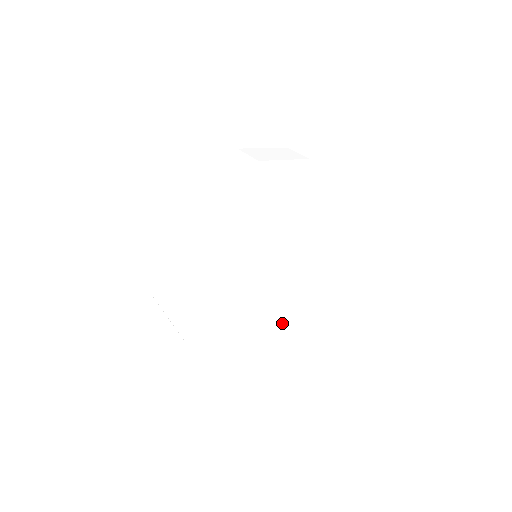
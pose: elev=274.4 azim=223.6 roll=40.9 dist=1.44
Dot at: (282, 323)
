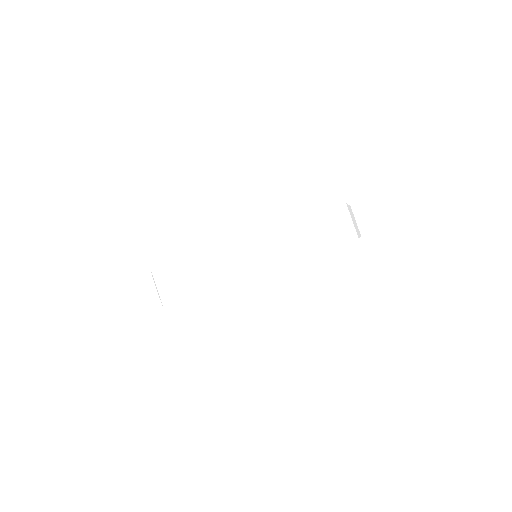
Dot at: occluded
